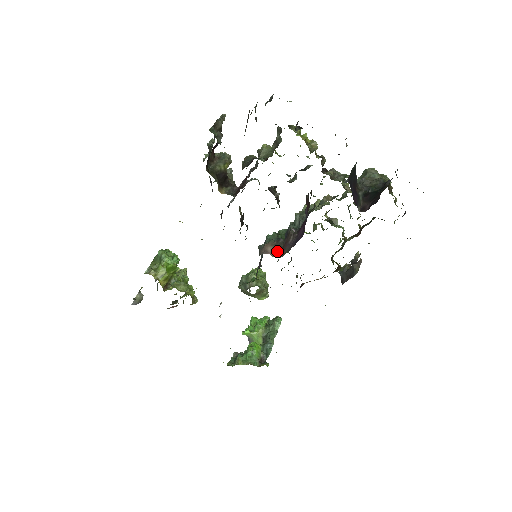
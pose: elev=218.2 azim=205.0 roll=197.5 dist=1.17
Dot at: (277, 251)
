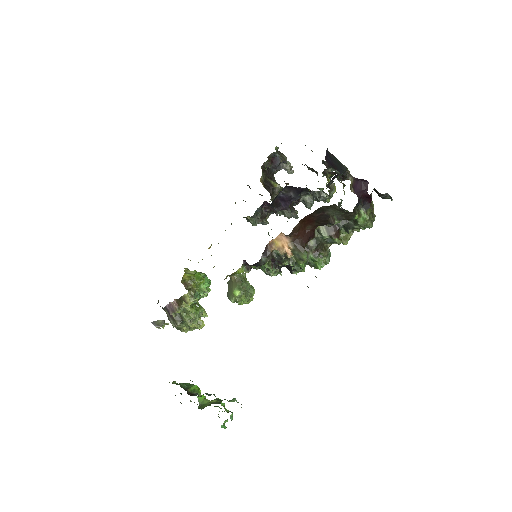
Dot at: occluded
